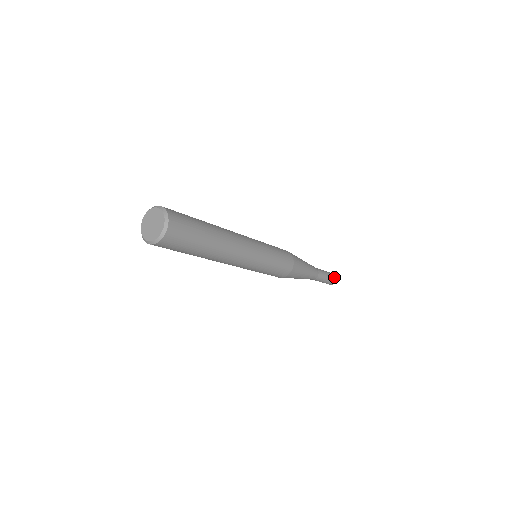
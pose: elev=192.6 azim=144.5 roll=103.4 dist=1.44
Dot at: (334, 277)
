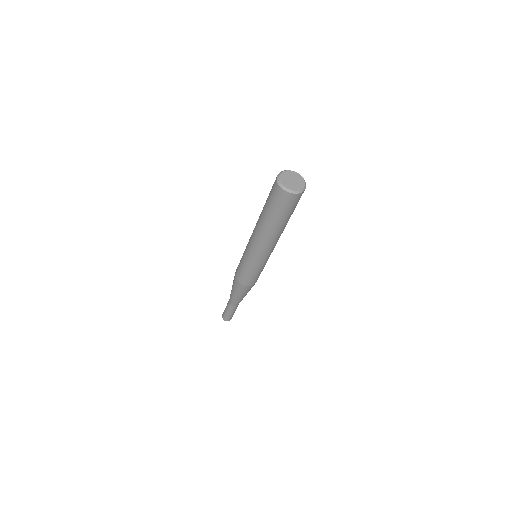
Dot at: (231, 318)
